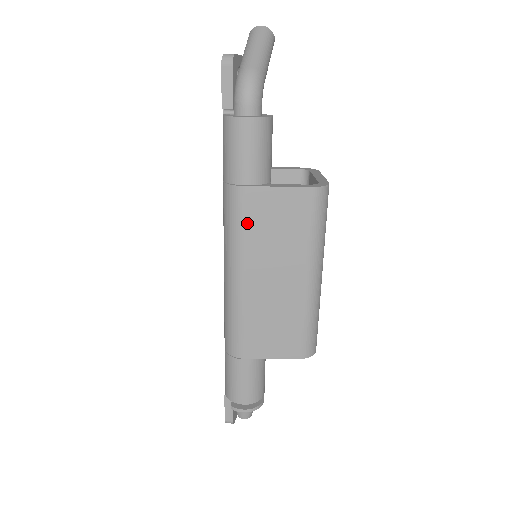
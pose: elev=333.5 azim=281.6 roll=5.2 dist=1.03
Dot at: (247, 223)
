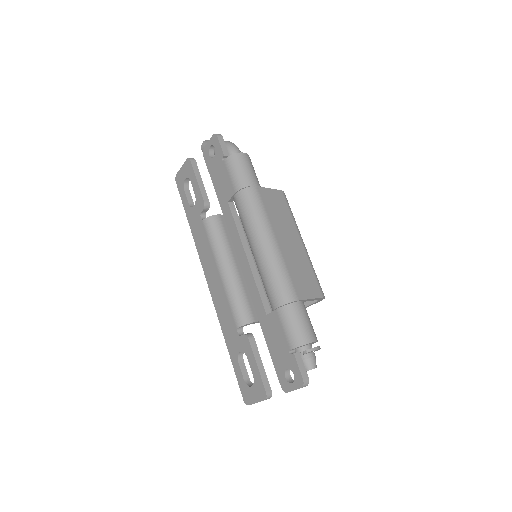
Dot at: (265, 206)
